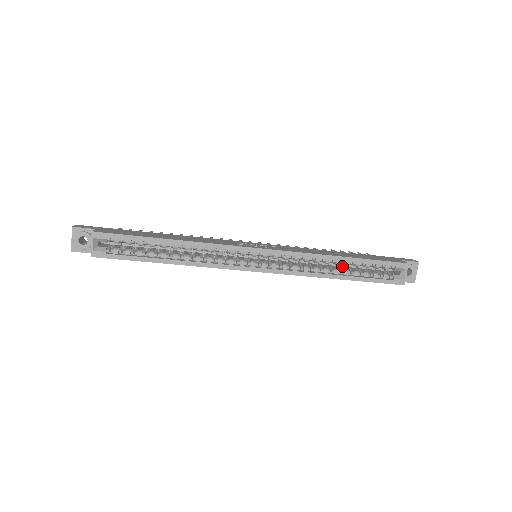
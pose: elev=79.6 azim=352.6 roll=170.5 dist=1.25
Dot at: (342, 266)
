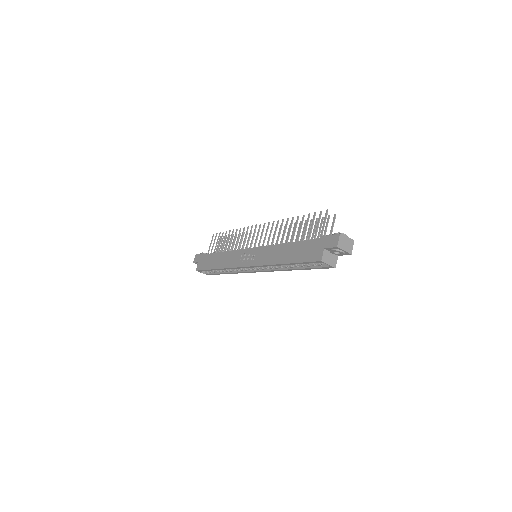
Dot at: occluded
